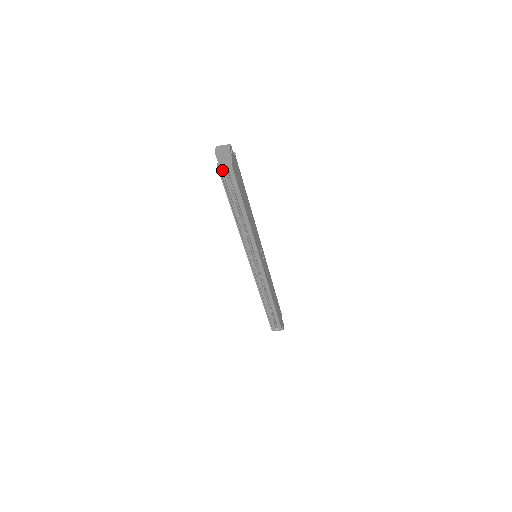
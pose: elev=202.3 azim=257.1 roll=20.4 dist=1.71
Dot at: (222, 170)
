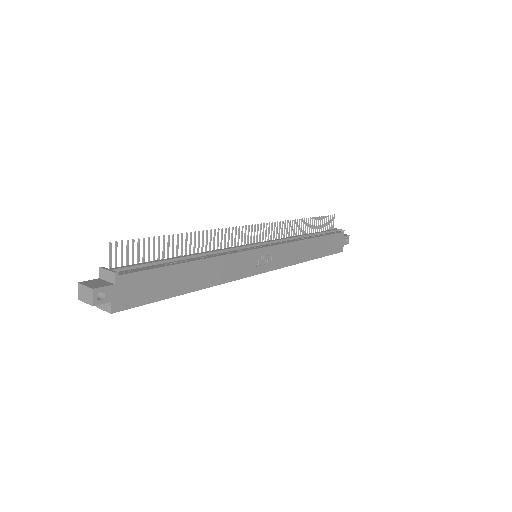
Dot at: occluded
